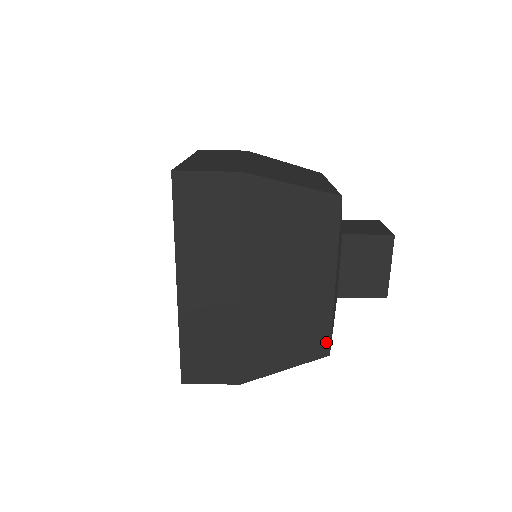
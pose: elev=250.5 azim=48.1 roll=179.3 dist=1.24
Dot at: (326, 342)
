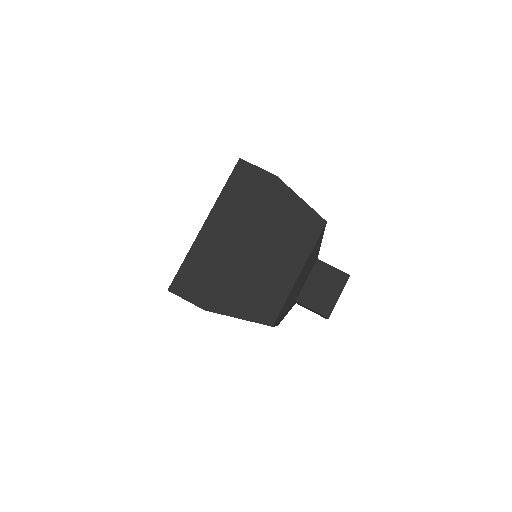
Dot at: (275, 315)
